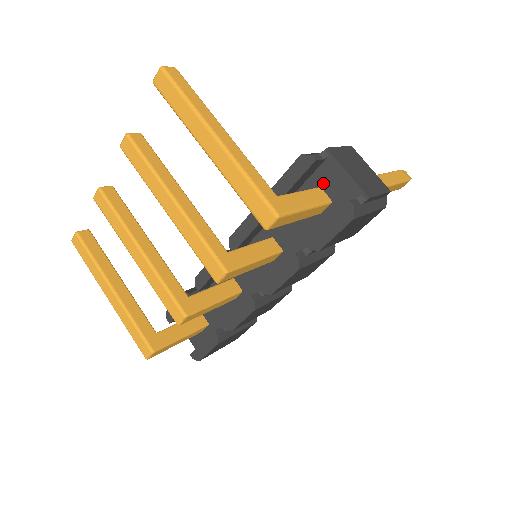
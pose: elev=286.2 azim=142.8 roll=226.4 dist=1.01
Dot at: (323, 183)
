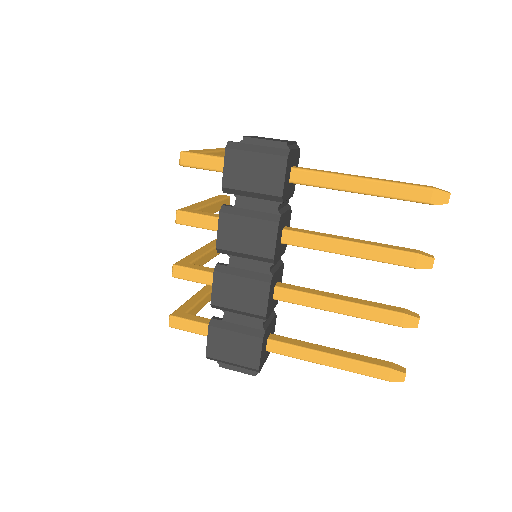
Dot at: occluded
